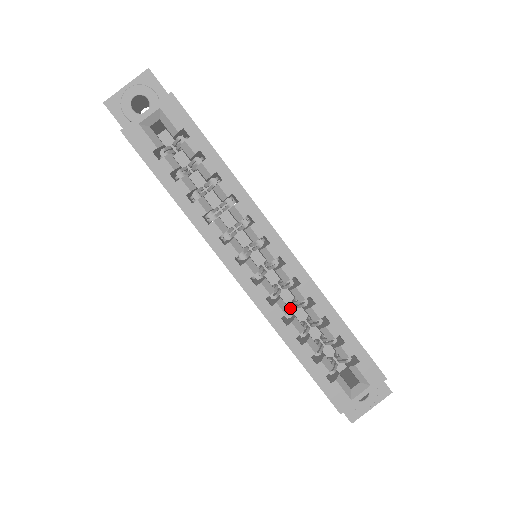
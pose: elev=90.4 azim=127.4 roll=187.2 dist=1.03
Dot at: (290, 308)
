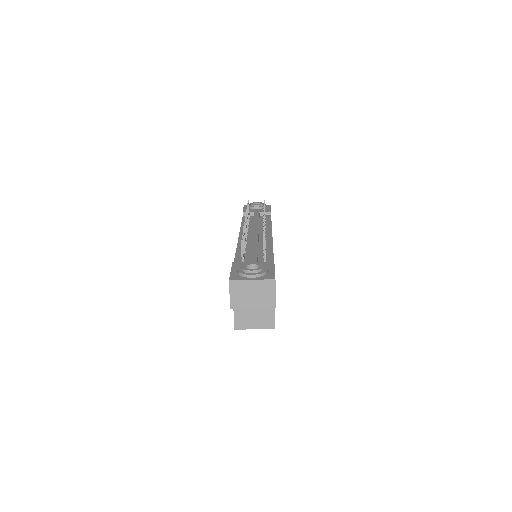
Dot at: occluded
